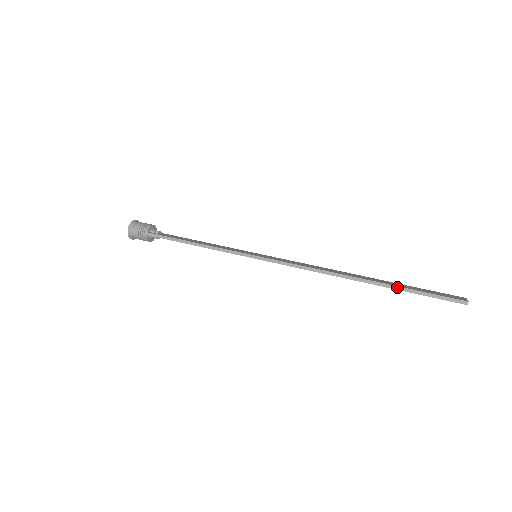
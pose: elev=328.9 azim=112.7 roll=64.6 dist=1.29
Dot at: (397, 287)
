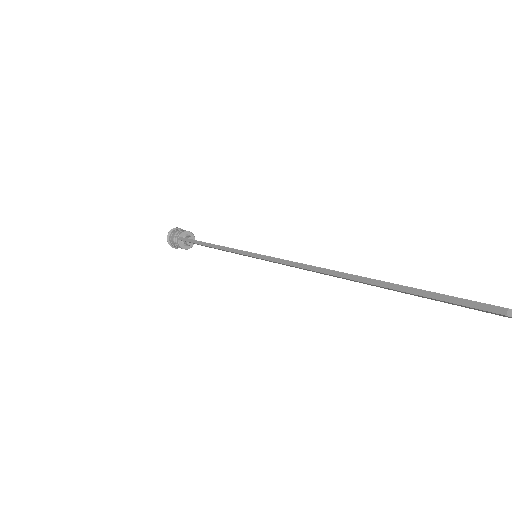
Dot at: (392, 285)
